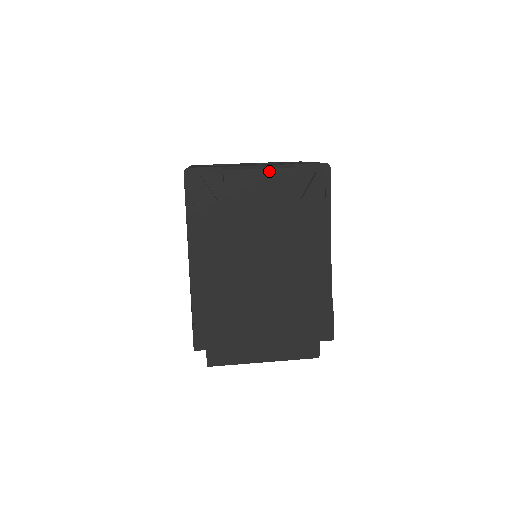
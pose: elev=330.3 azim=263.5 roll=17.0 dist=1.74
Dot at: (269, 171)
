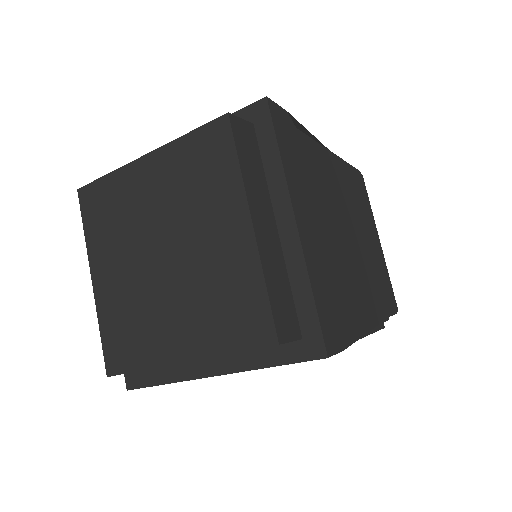
Dot at: occluded
